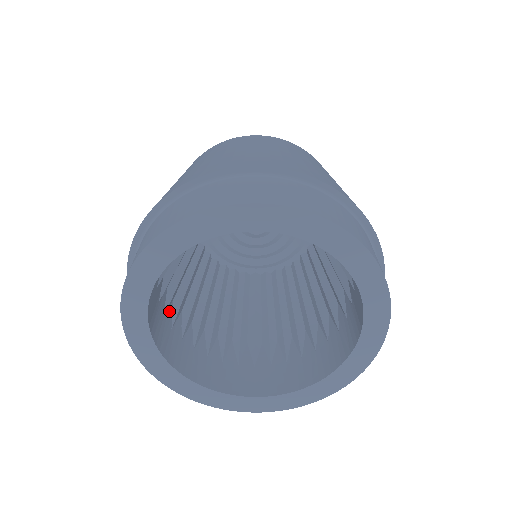
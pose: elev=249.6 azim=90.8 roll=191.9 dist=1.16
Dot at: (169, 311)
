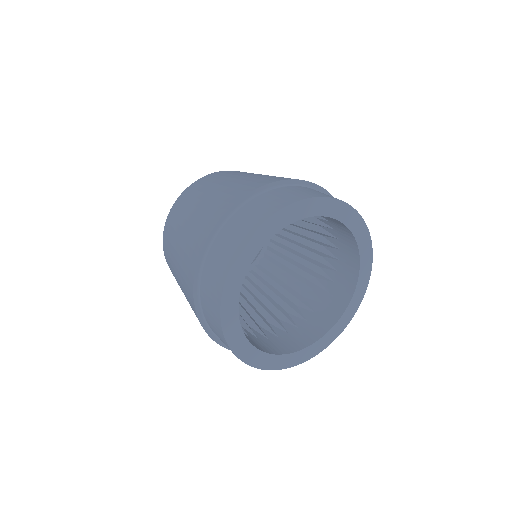
Dot at: occluded
